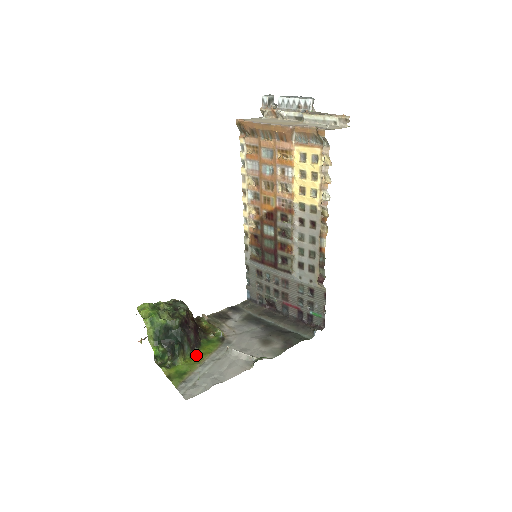
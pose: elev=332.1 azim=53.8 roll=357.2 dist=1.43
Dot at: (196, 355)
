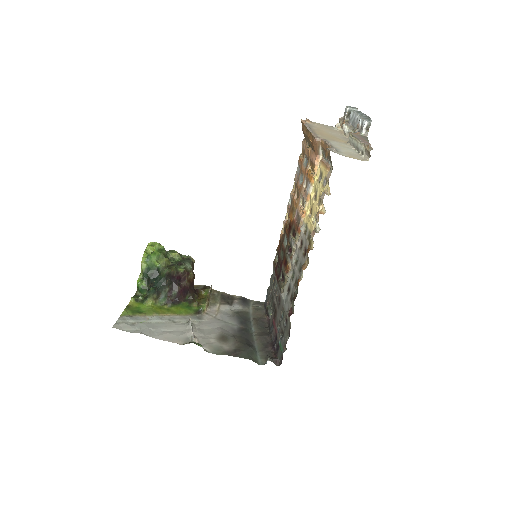
Dot at: (166, 308)
